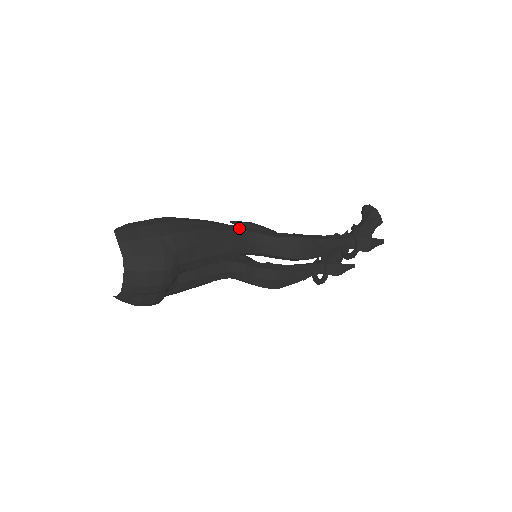
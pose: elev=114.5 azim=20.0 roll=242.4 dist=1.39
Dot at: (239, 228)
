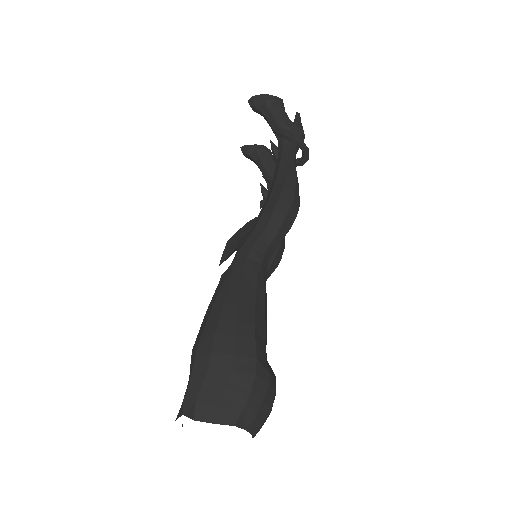
Dot at: (240, 262)
